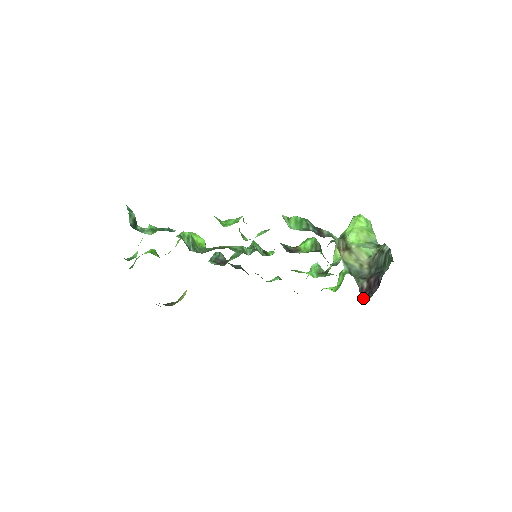
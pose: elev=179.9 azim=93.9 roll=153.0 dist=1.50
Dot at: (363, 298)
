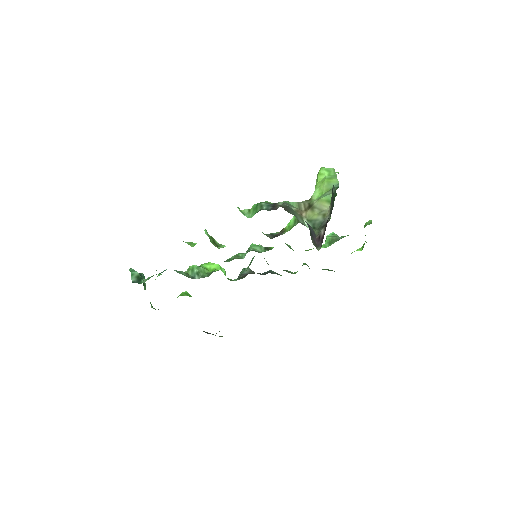
Dot at: (319, 246)
